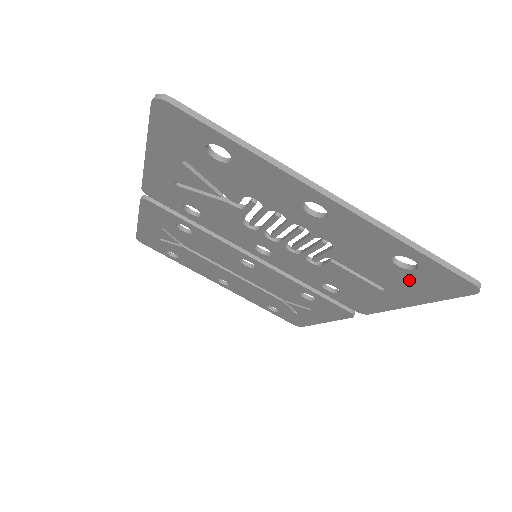
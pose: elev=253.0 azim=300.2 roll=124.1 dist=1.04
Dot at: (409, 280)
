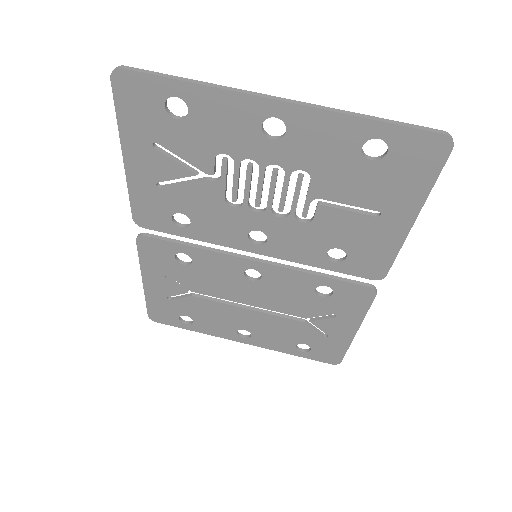
Dot at: (391, 176)
